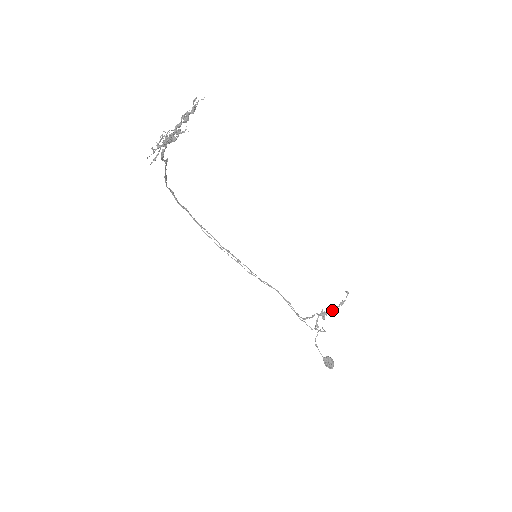
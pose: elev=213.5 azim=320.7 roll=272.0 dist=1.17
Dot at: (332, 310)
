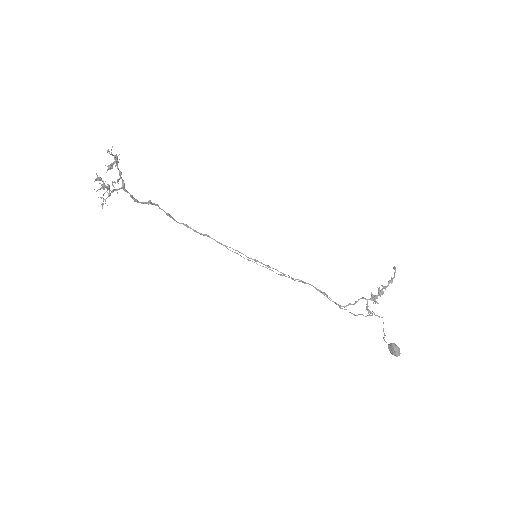
Dot at: (382, 291)
